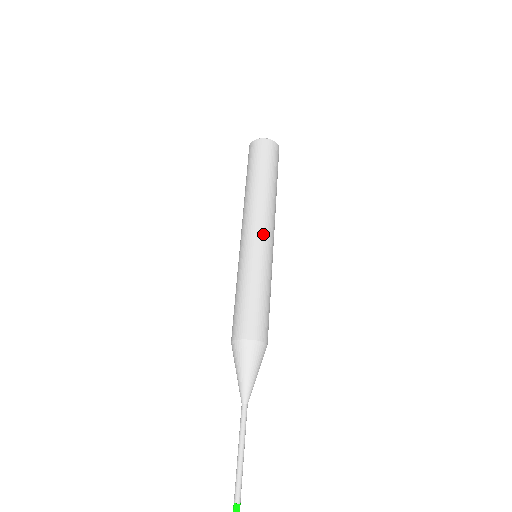
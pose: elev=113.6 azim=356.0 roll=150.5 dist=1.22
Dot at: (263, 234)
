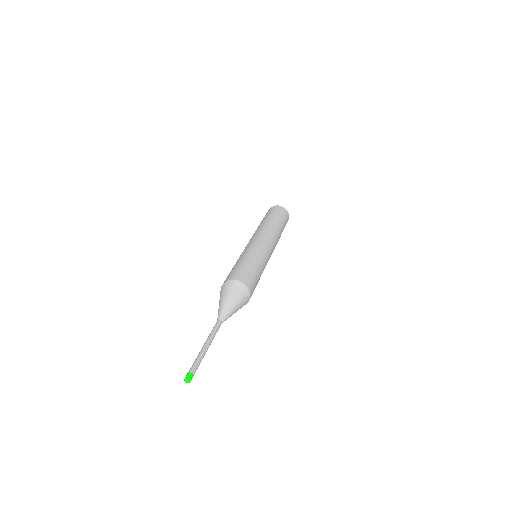
Dot at: (253, 239)
